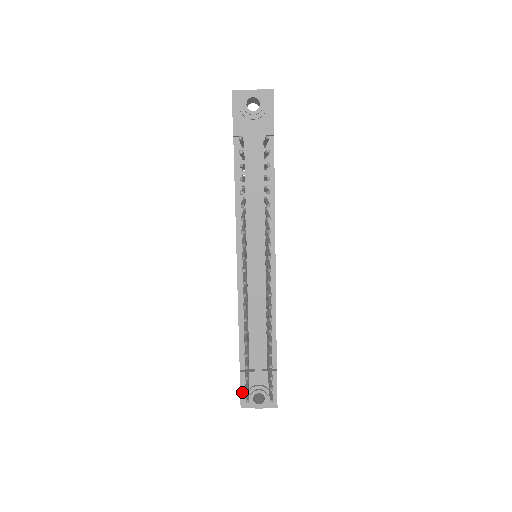
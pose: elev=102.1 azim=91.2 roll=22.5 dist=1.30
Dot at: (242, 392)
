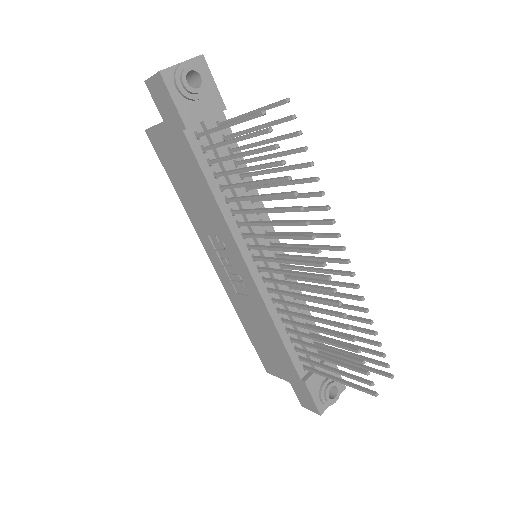
Dot at: (315, 399)
